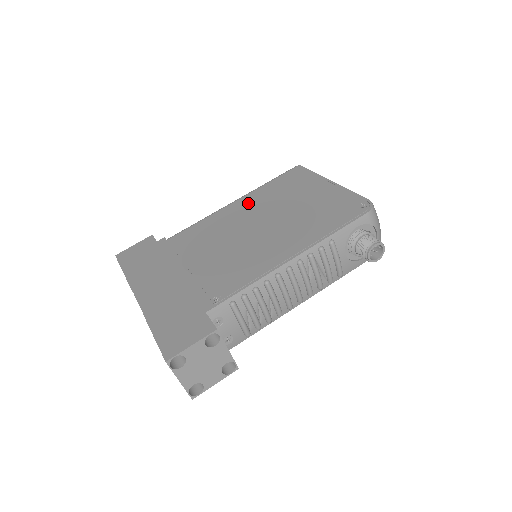
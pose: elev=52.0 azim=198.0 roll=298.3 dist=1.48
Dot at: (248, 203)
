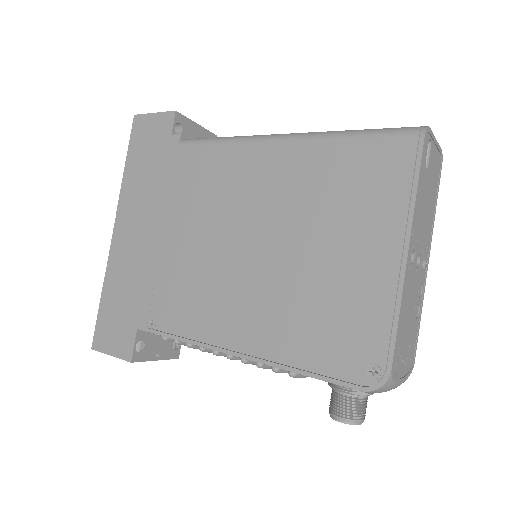
Dot at: (286, 169)
